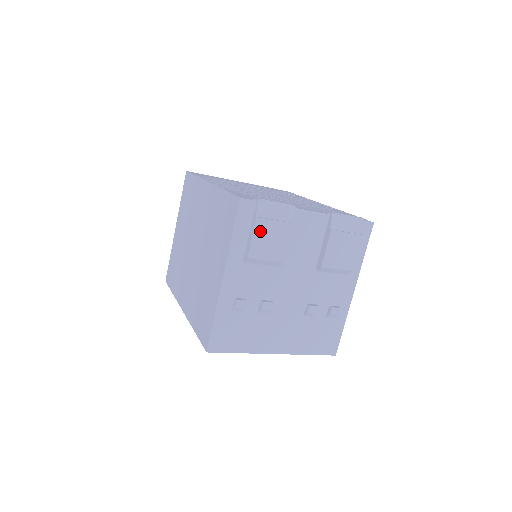
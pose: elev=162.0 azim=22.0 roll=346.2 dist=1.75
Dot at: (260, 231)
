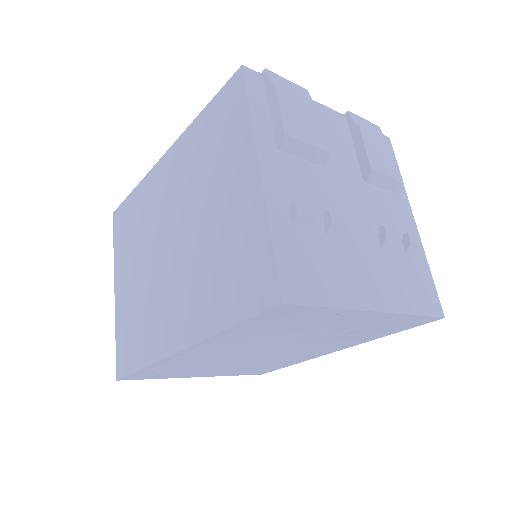
Dot at: (285, 102)
